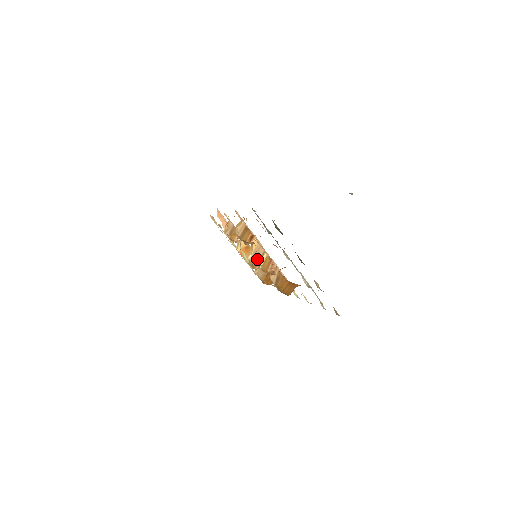
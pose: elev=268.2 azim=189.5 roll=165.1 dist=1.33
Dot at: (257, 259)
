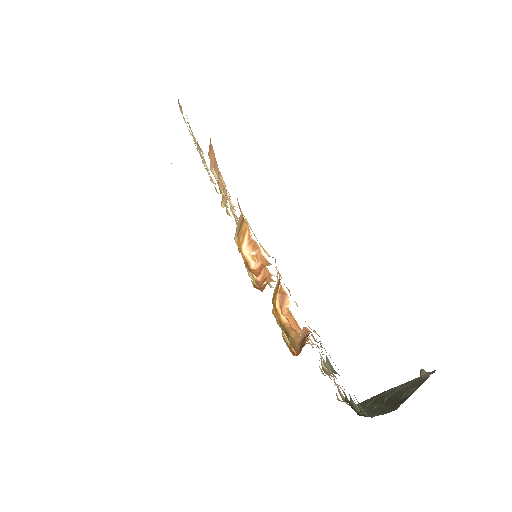
Dot at: occluded
